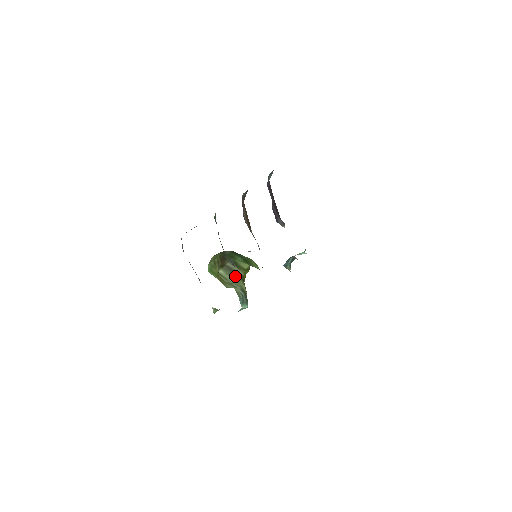
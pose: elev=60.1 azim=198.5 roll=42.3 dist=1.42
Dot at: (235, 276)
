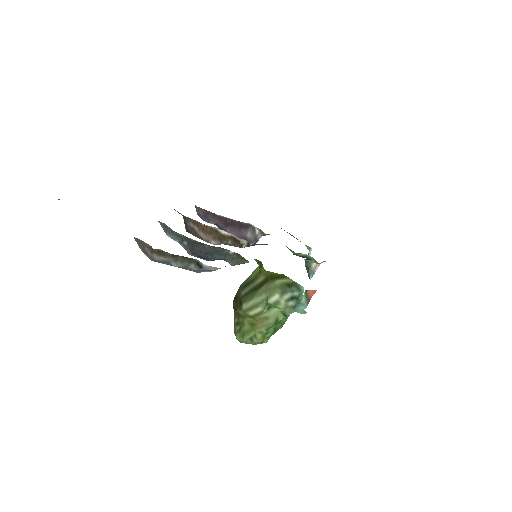
Dot at: (260, 289)
